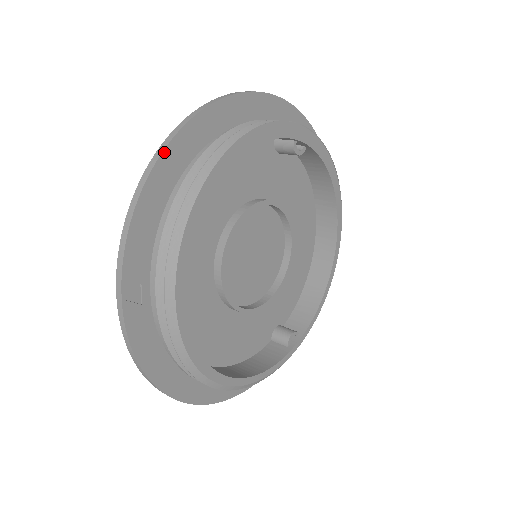
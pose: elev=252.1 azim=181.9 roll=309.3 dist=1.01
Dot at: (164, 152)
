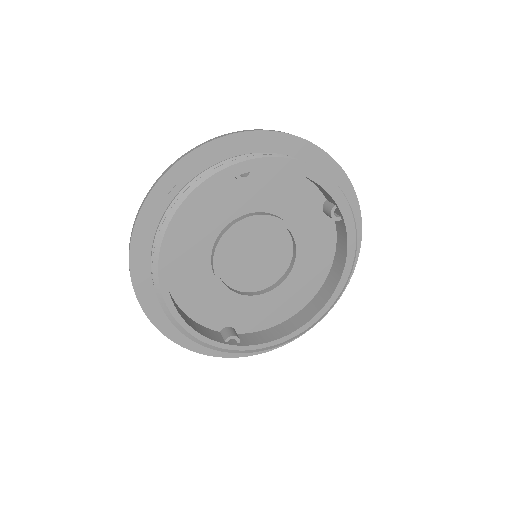
Dot at: (250, 132)
